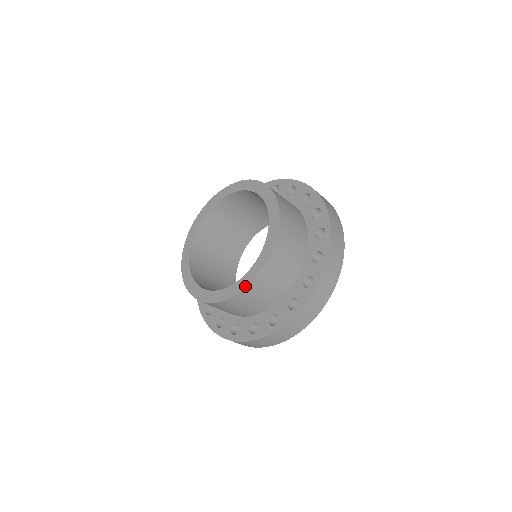
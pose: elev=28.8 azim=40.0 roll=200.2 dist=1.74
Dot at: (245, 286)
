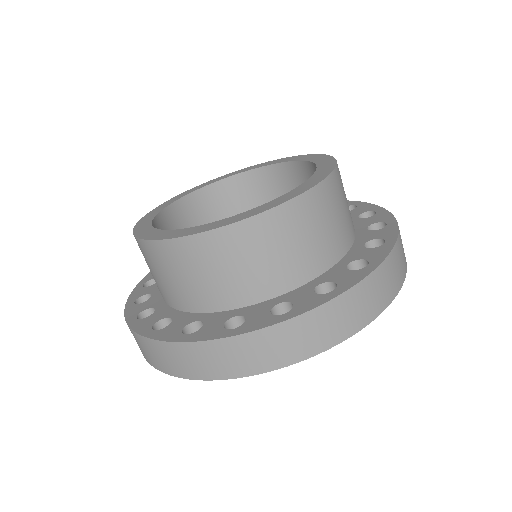
Dot at: (264, 210)
